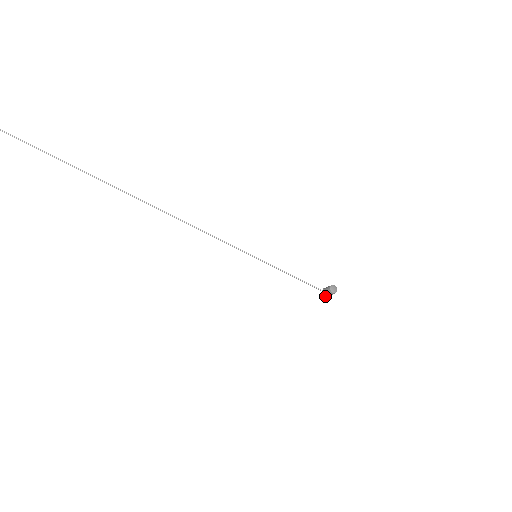
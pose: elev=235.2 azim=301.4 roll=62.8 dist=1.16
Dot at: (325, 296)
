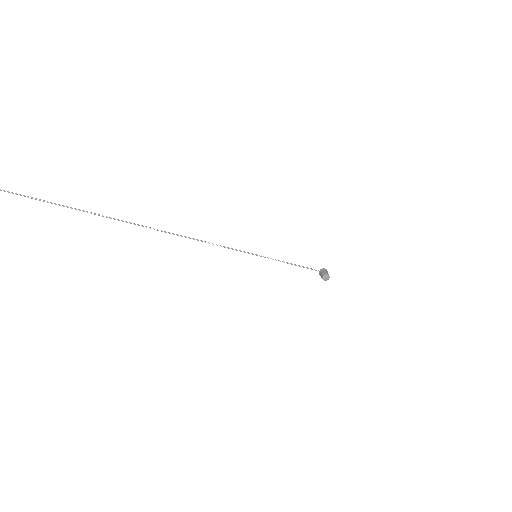
Dot at: occluded
